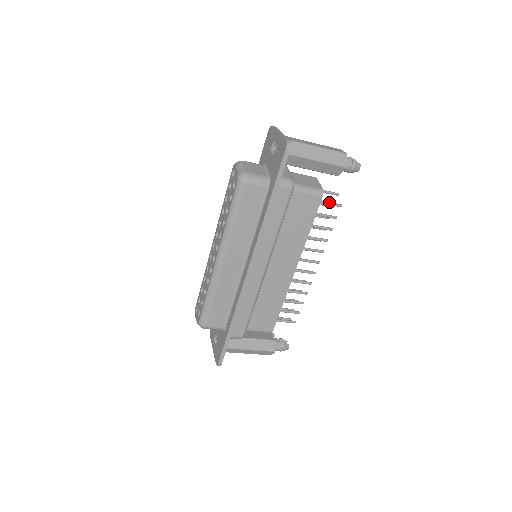
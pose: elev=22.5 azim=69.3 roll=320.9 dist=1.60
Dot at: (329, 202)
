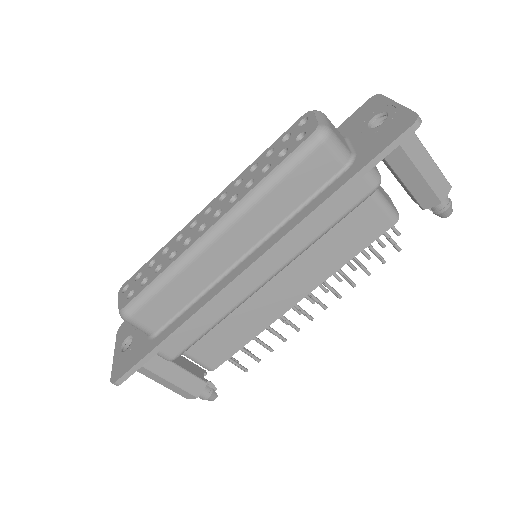
Dot at: occluded
